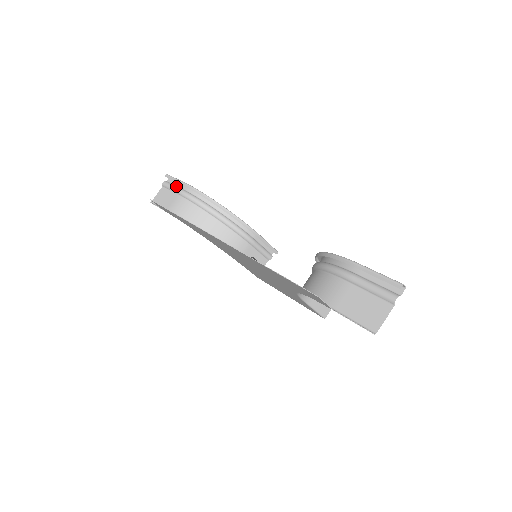
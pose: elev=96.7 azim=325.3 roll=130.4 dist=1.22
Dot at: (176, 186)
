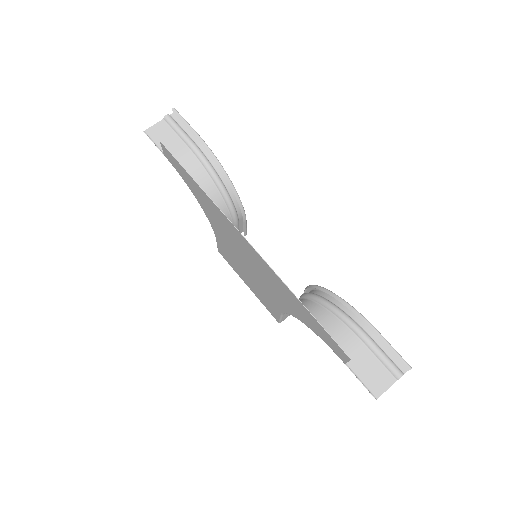
Dot at: (184, 131)
